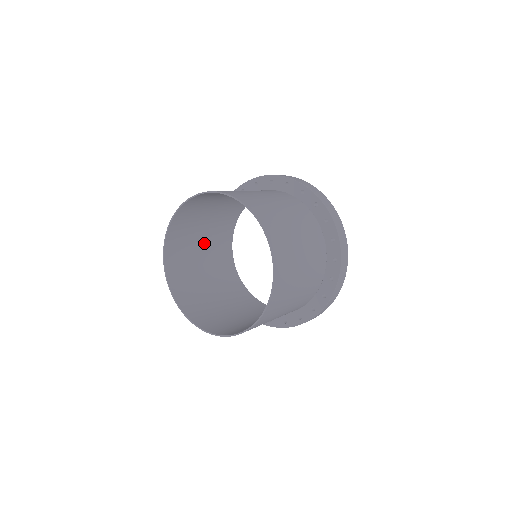
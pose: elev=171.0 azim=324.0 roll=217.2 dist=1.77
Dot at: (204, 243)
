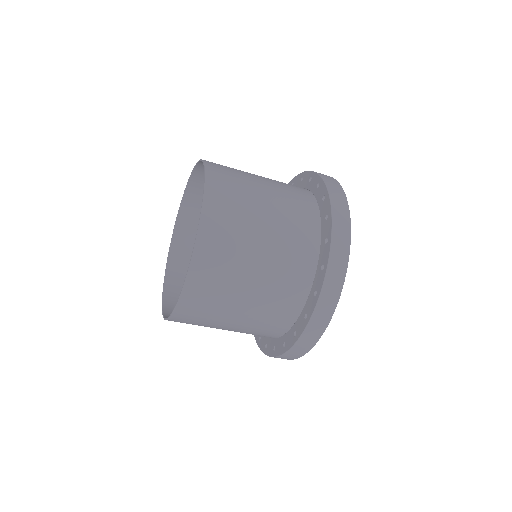
Dot at: occluded
